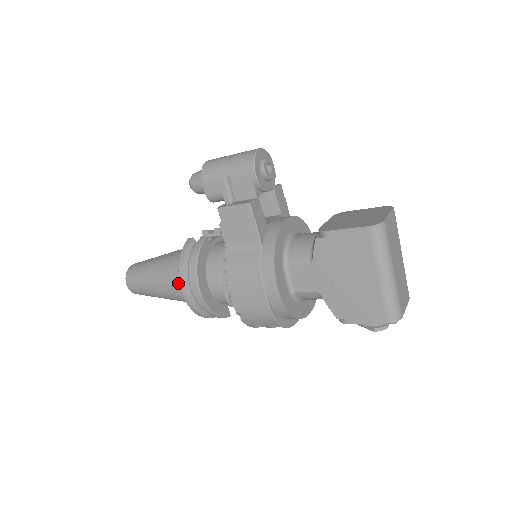
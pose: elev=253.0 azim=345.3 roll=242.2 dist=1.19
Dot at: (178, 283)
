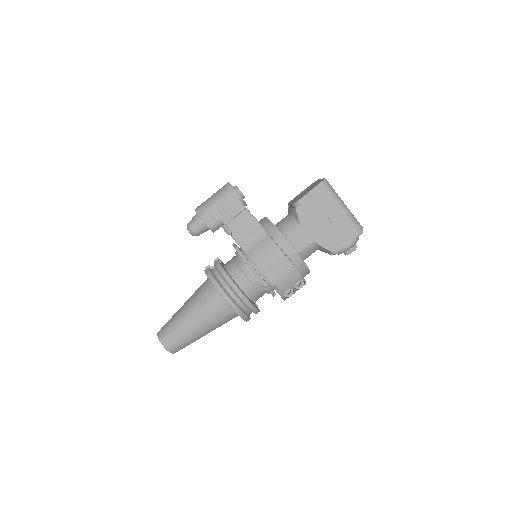
Dot at: (215, 304)
